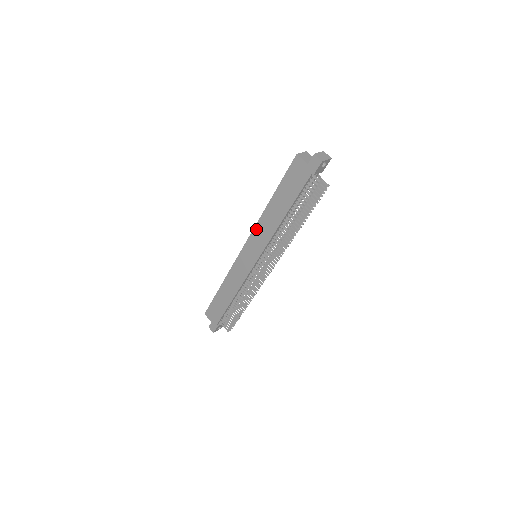
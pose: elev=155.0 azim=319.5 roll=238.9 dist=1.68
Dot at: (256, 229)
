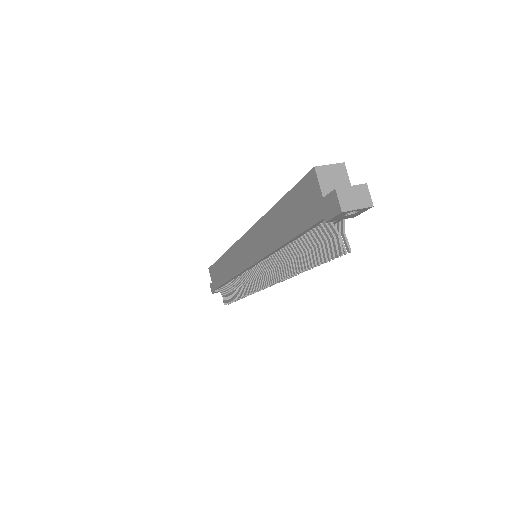
Dot at: (255, 229)
